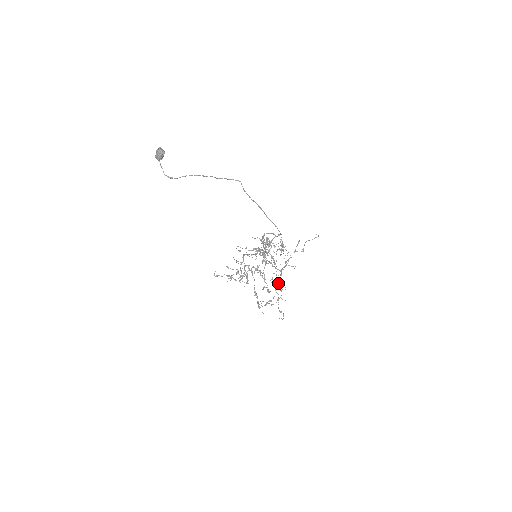
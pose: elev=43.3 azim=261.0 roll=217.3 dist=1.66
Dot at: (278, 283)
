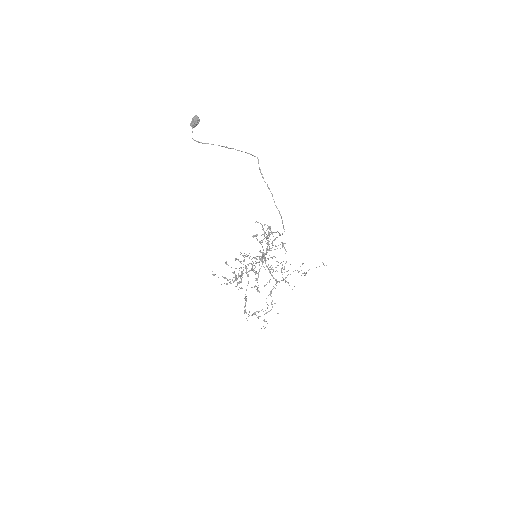
Dot at: occluded
